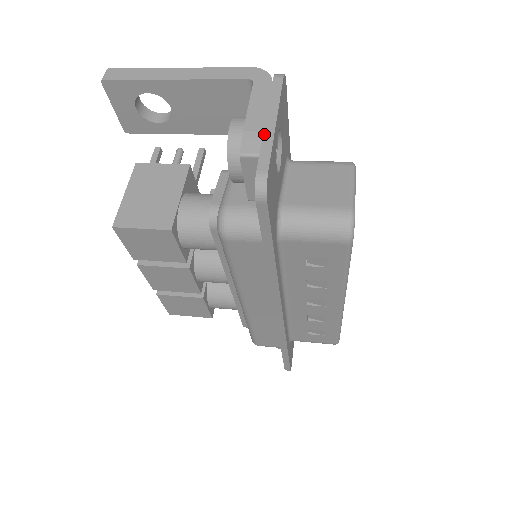
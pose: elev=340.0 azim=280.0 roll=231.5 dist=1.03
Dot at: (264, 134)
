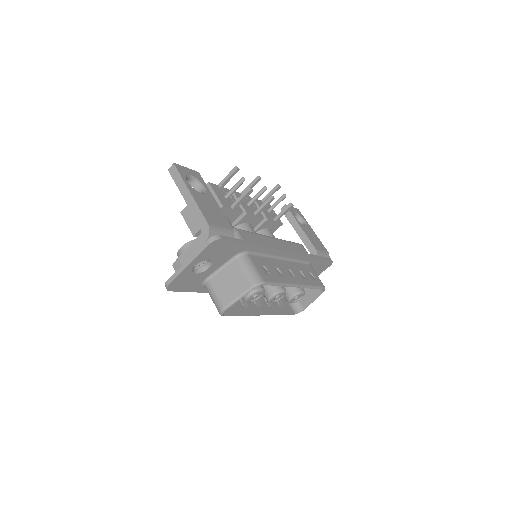
Dot at: (181, 267)
